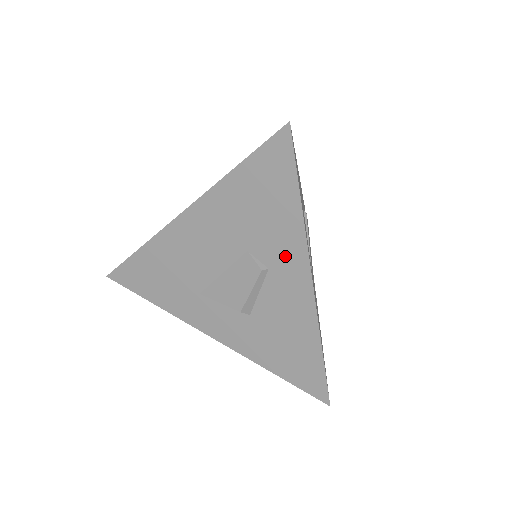
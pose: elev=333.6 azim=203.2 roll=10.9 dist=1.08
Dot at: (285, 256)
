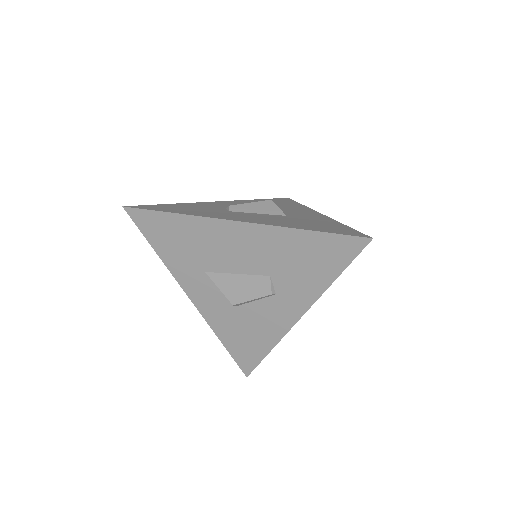
Dot at: (295, 296)
